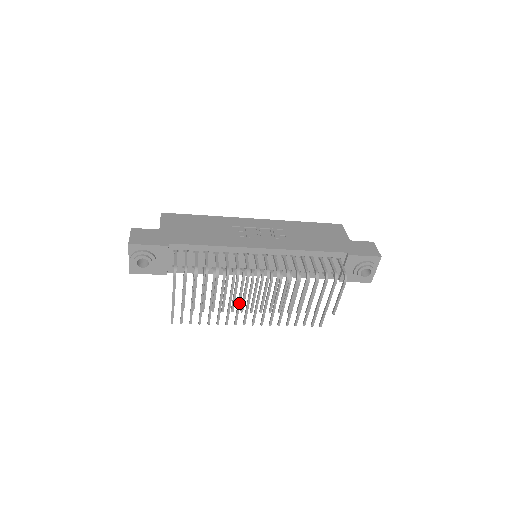
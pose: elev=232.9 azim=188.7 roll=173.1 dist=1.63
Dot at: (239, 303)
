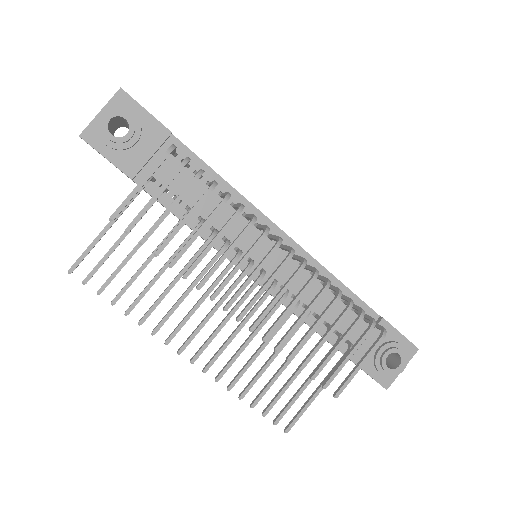
Dot at: (201, 300)
